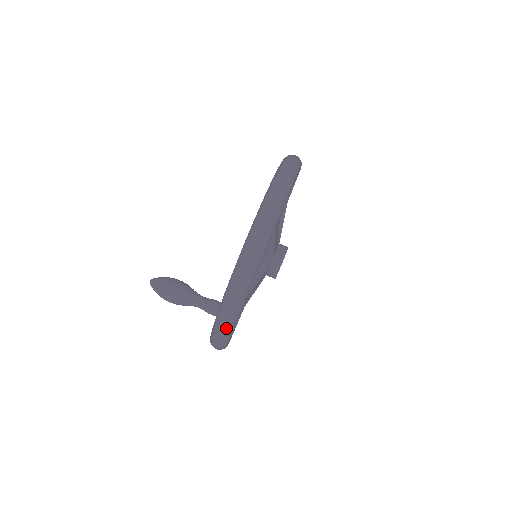
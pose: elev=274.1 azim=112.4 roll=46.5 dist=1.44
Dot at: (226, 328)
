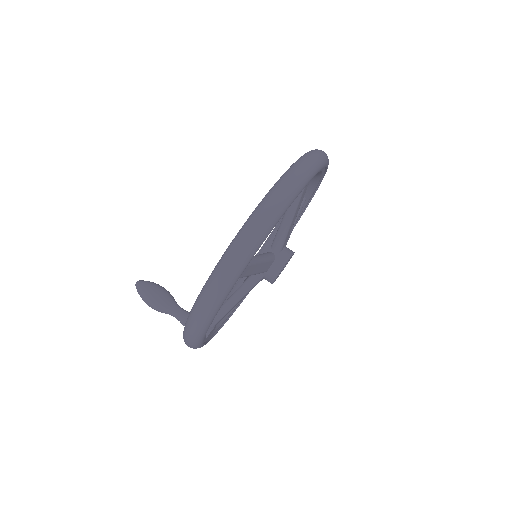
Dot at: occluded
